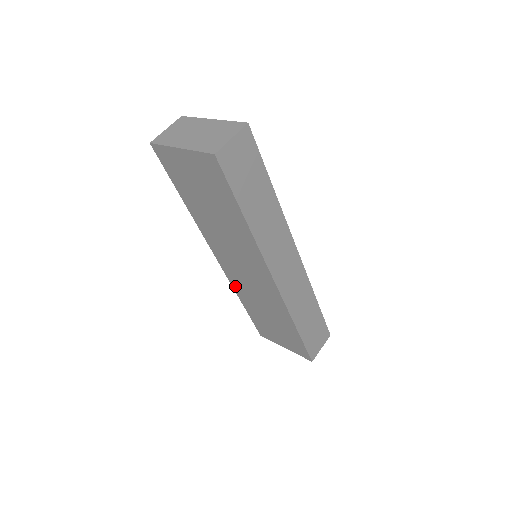
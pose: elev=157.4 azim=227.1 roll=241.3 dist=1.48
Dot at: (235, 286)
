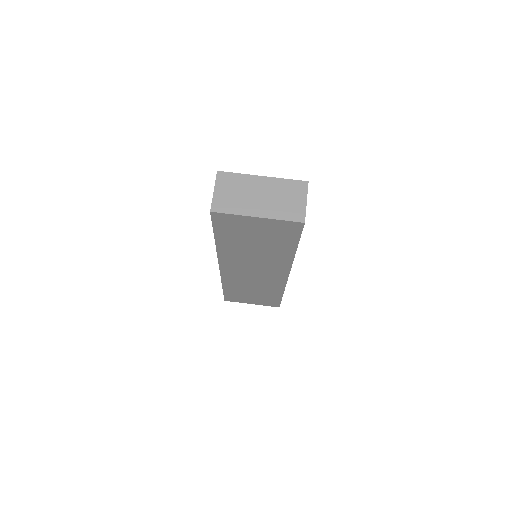
Dot at: (226, 280)
